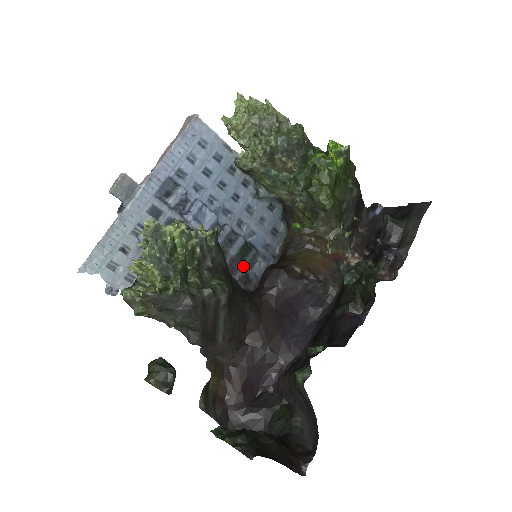
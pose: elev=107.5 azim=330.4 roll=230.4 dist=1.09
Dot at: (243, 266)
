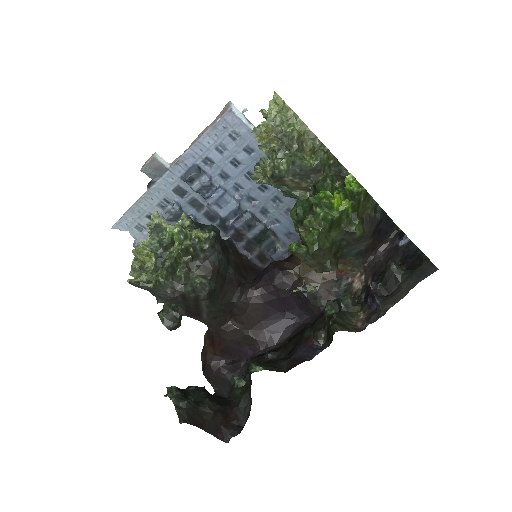
Dot at: (260, 248)
